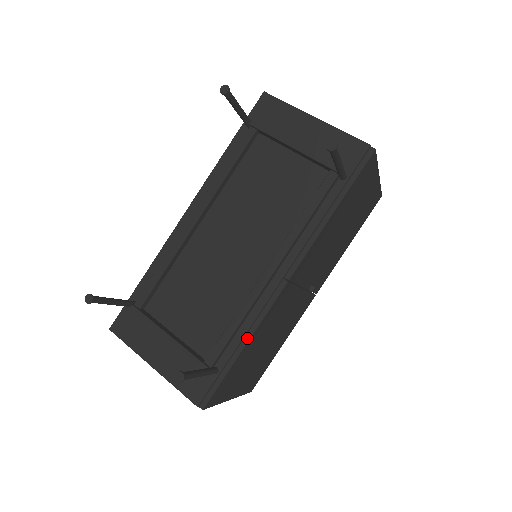
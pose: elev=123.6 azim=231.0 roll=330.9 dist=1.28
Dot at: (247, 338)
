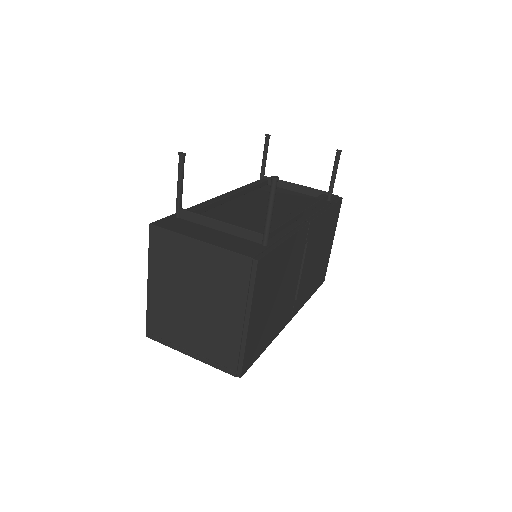
Dot at: (287, 236)
